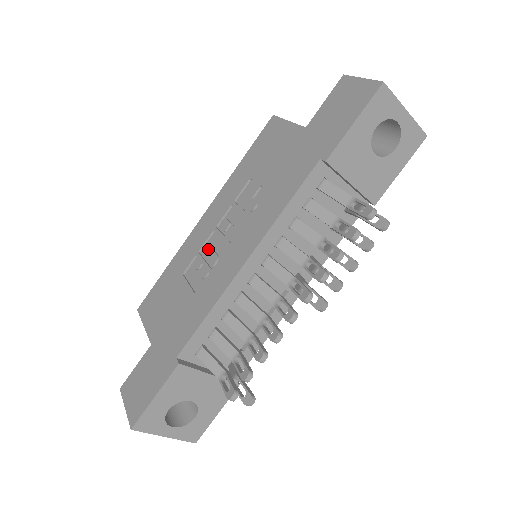
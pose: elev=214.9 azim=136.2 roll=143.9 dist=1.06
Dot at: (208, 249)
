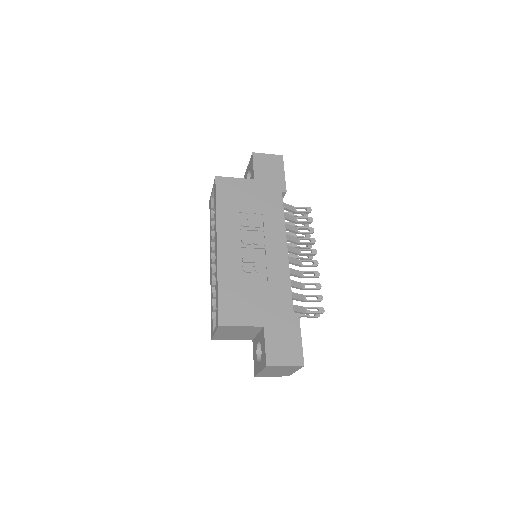
Dot at: (249, 258)
